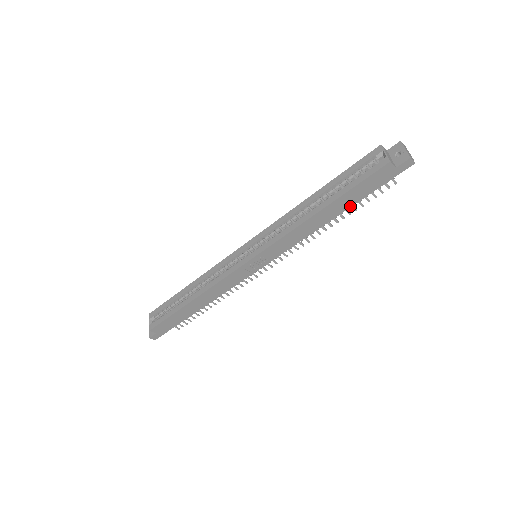
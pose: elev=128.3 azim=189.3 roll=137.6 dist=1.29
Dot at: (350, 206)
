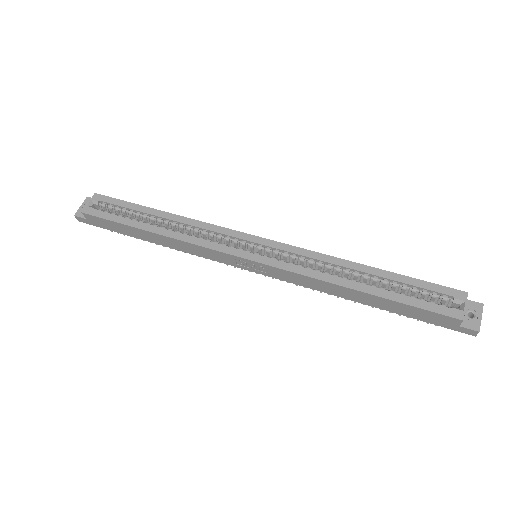
Dot at: (385, 309)
